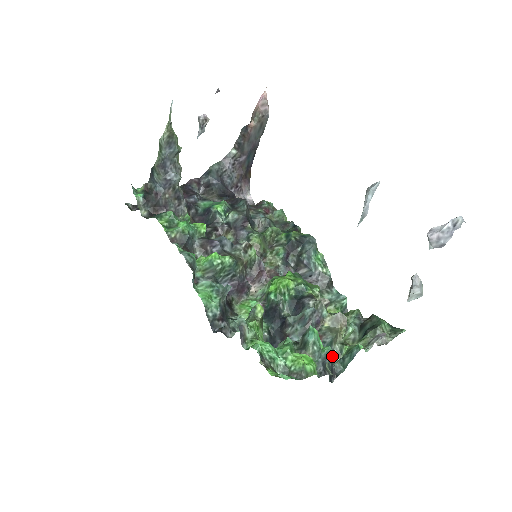
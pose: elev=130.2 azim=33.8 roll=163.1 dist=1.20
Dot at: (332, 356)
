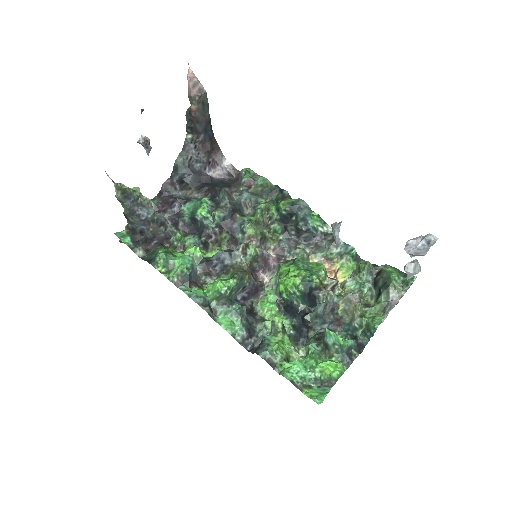
Dot at: (355, 330)
